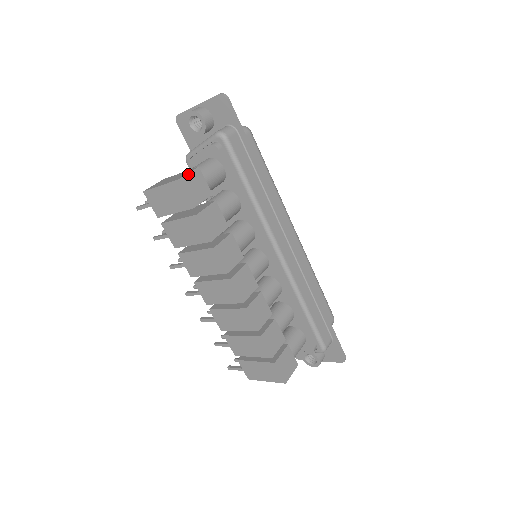
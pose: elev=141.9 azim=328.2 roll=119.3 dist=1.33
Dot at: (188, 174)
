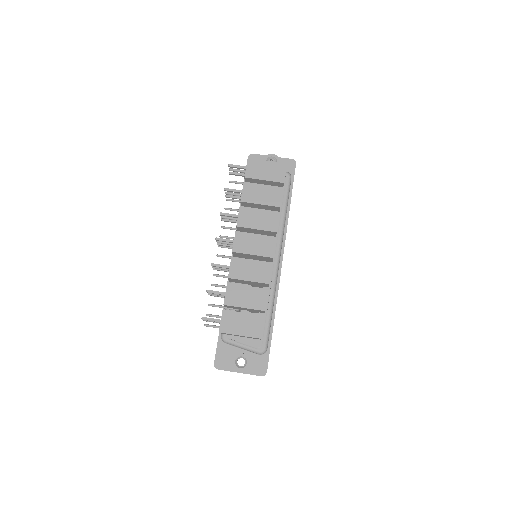
Dot at: occluded
